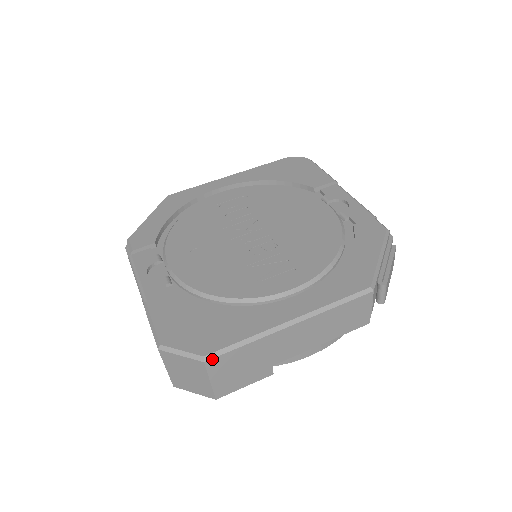
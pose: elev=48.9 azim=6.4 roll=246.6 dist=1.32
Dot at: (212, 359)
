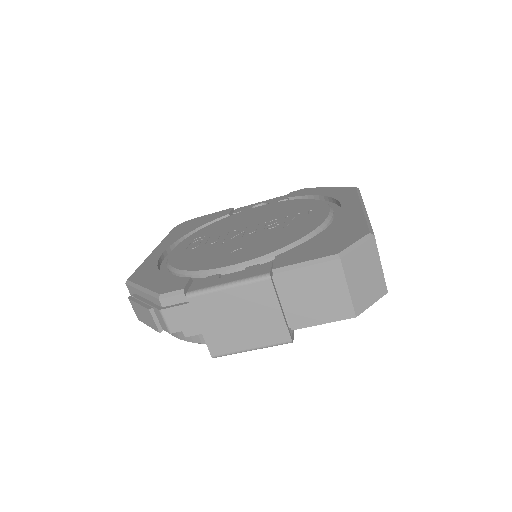
Dot at: (373, 233)
